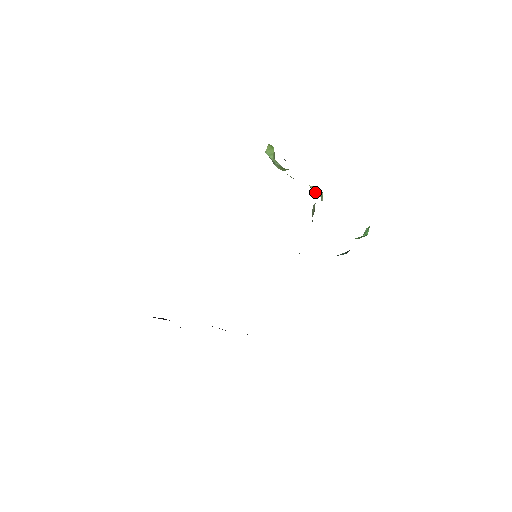
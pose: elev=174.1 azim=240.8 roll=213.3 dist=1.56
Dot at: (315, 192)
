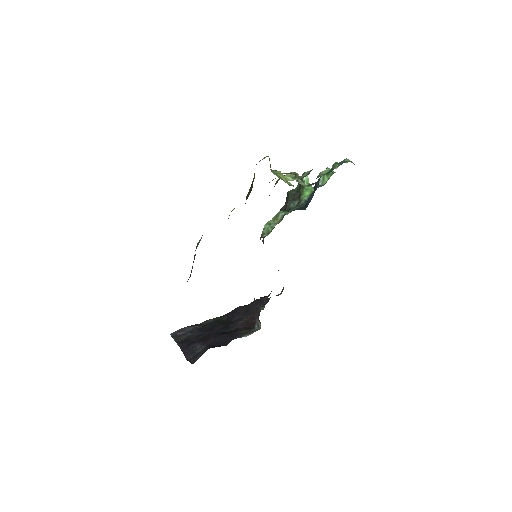
Dot at: (297, 180)
